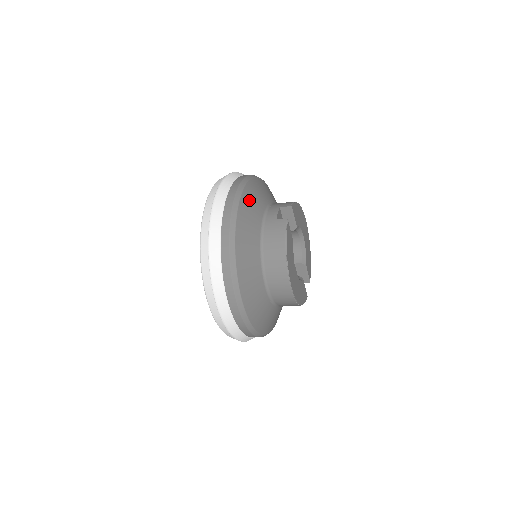
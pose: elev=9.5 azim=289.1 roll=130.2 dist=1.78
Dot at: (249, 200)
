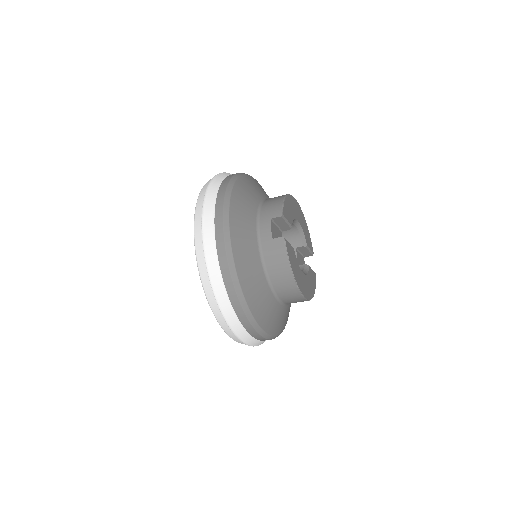
Dot at: (238, 230)
